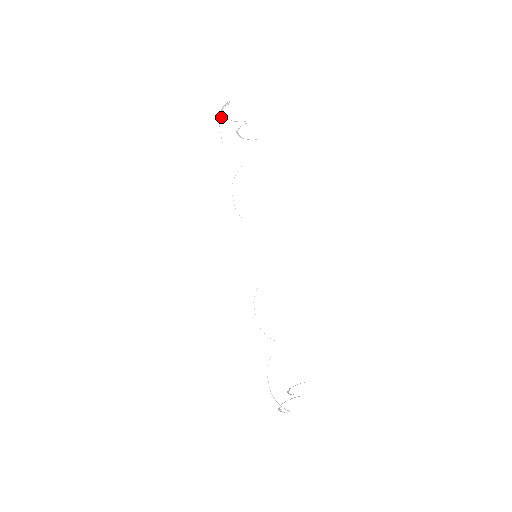
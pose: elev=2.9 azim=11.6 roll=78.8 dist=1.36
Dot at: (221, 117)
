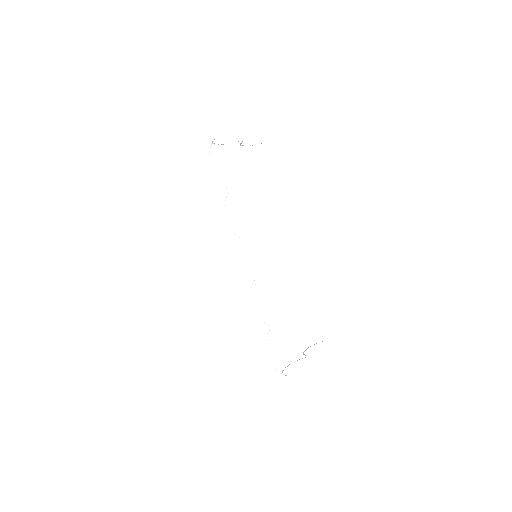
Dot at: (209, 154)
